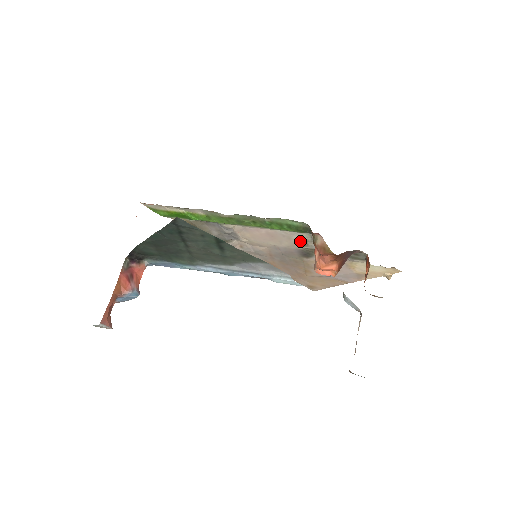
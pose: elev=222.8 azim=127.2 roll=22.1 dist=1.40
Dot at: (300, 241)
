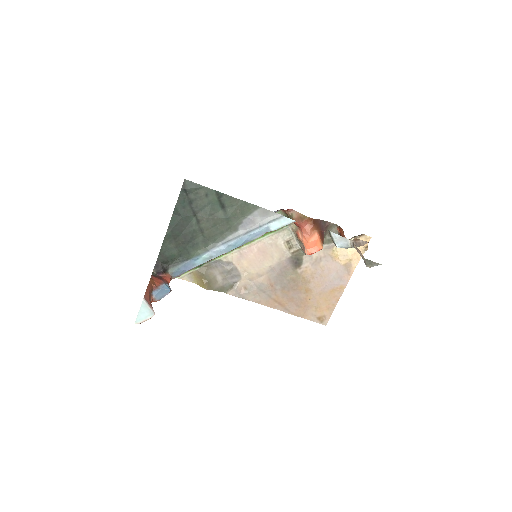
Dot at: (285, 244)
